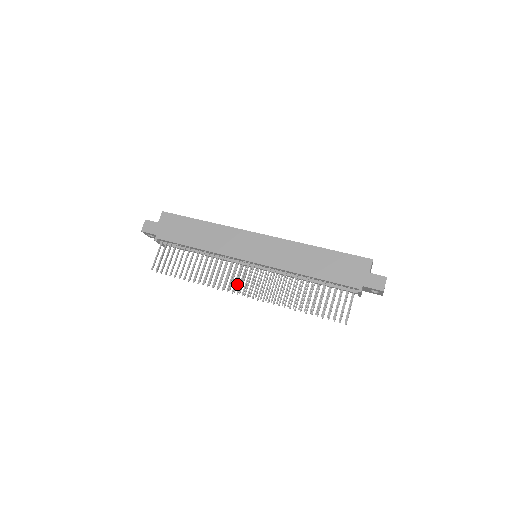
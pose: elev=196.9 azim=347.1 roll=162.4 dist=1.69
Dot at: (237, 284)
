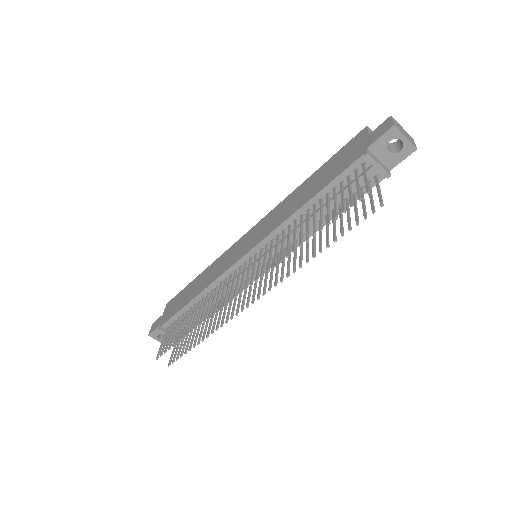
Dot at: (236, 289)
